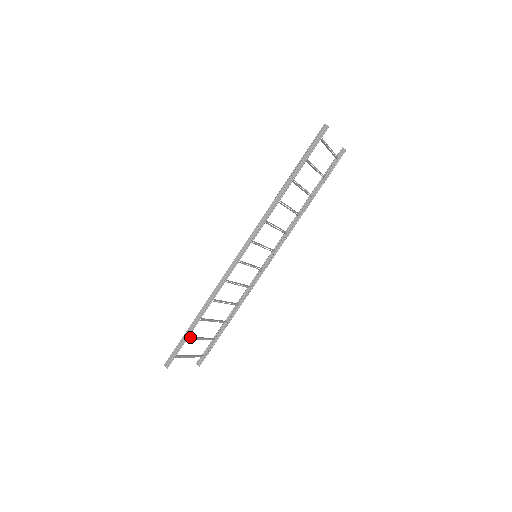
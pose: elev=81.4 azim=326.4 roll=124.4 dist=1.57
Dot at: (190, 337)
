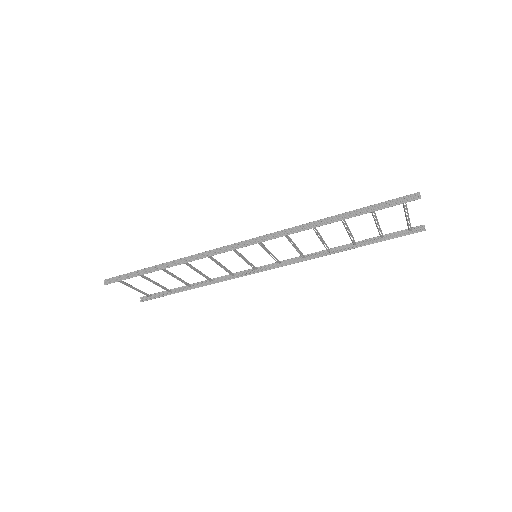
Dot at: occluded
